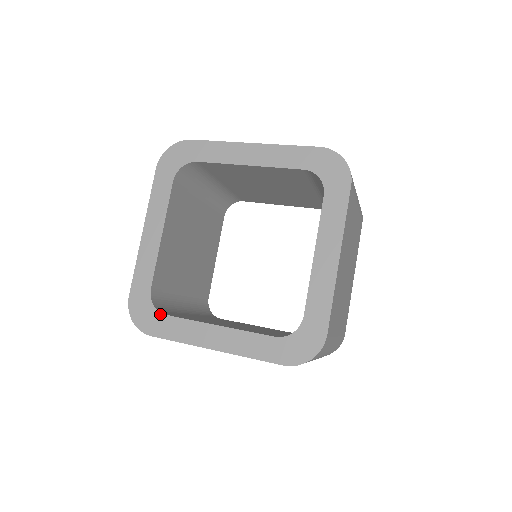
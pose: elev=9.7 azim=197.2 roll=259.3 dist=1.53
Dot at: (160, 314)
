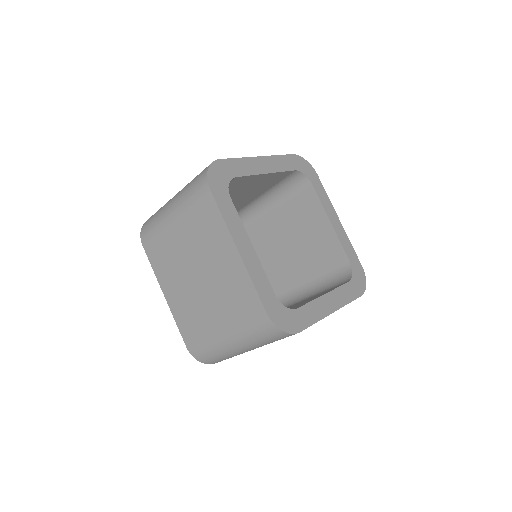
Dot at: (228, 192)
